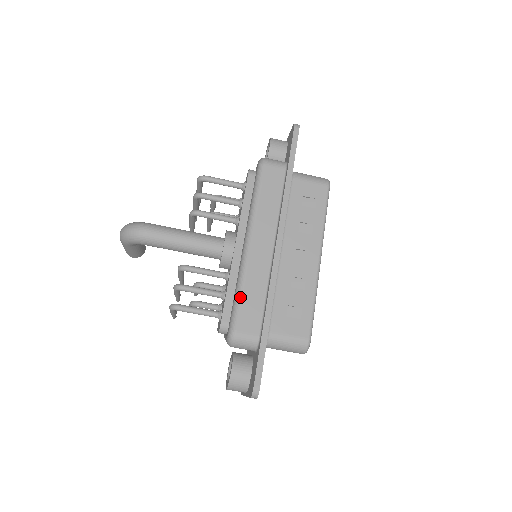
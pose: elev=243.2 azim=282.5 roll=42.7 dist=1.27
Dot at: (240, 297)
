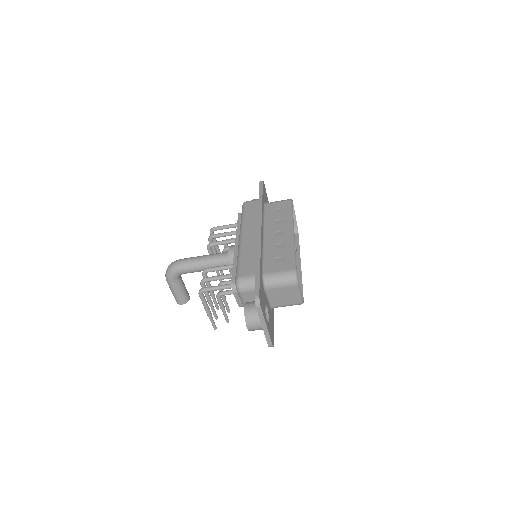
Dot at: (239, 261)
